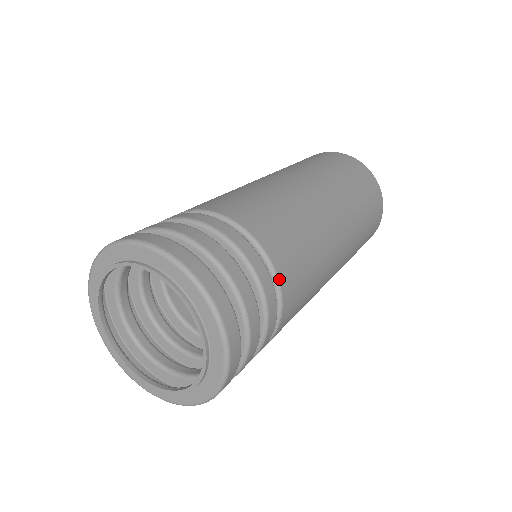
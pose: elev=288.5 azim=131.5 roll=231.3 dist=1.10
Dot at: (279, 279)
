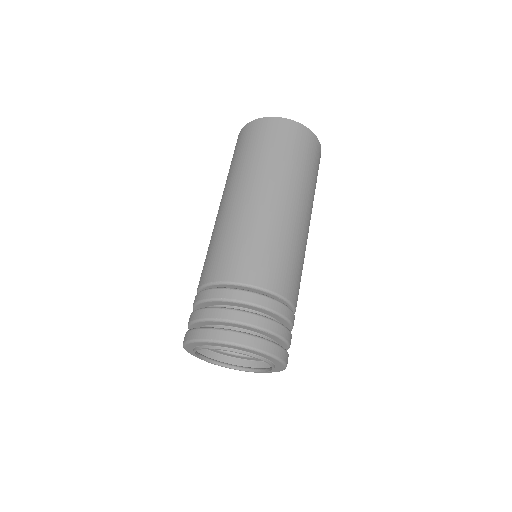
Dot at: (285, 297)
